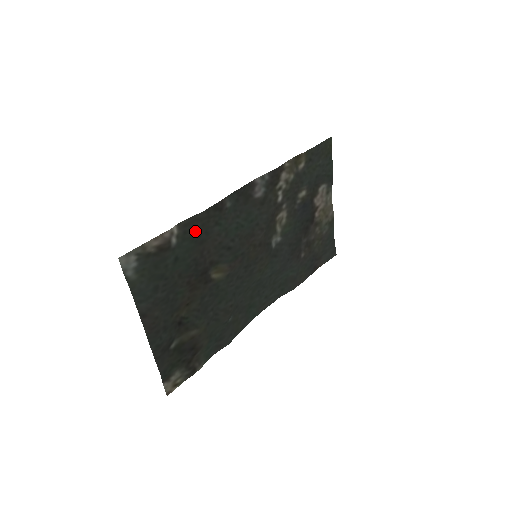
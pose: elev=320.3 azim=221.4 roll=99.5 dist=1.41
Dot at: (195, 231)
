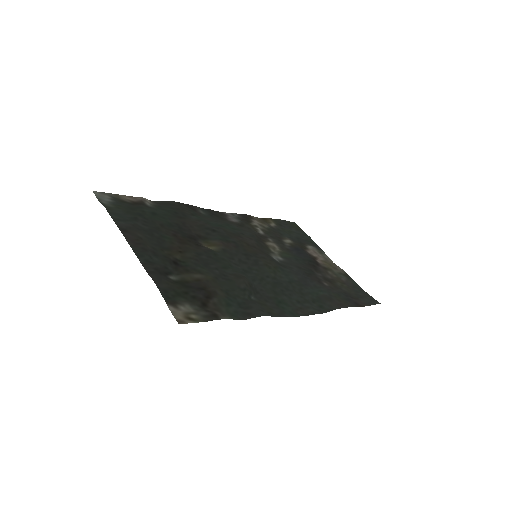
Dot at: (170, 209)
